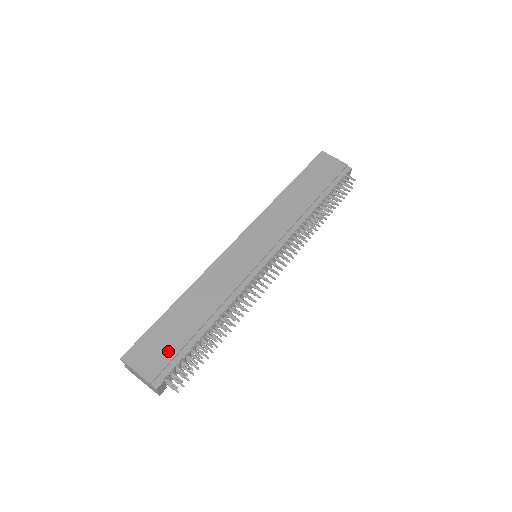
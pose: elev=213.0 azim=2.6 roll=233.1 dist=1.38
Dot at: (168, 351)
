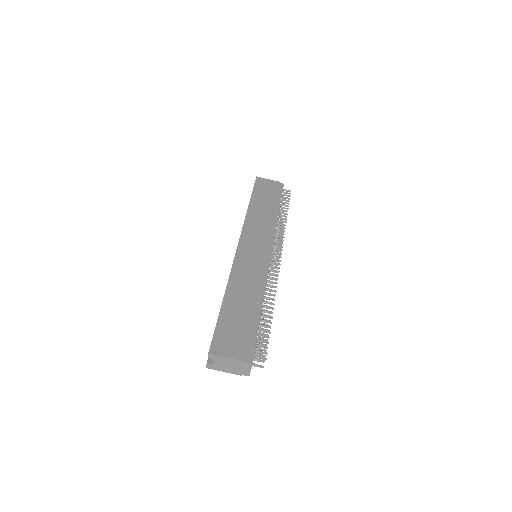
Dot at: (243, 335)
